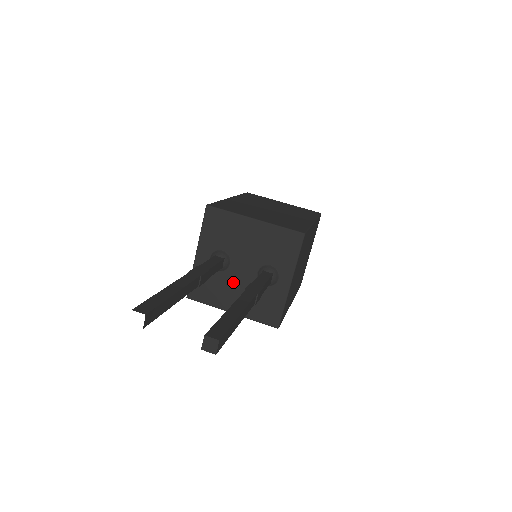
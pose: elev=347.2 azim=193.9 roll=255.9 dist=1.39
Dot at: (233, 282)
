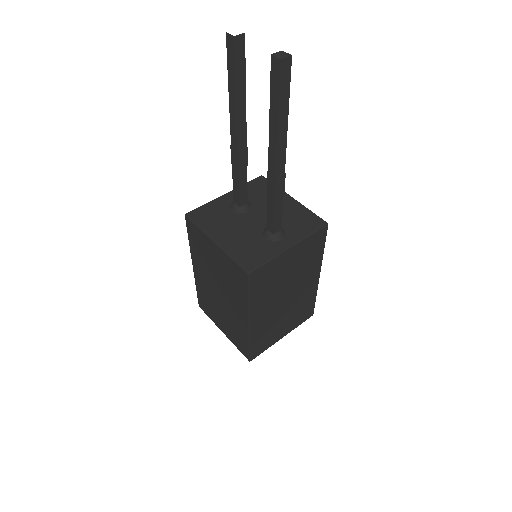
Dot at: (238, 223)
